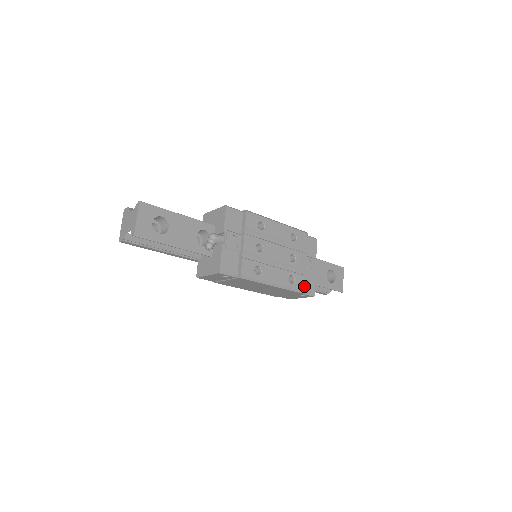
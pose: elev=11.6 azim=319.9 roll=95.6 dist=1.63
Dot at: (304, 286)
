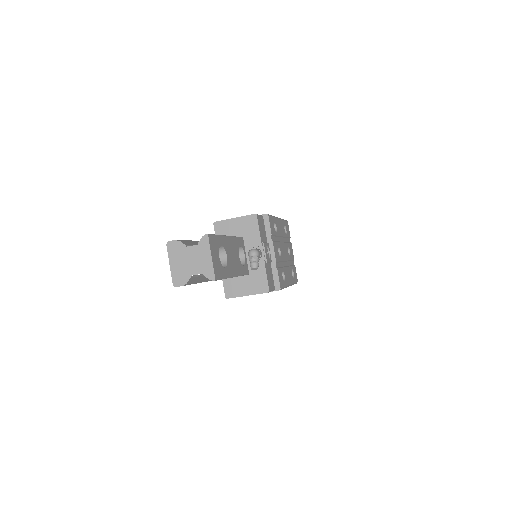
Dot at: (296, 276)
